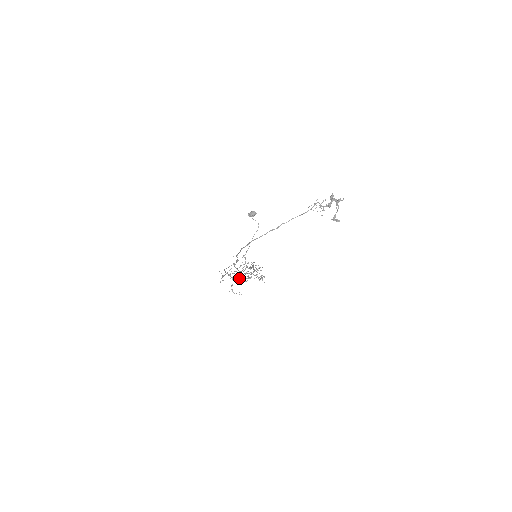
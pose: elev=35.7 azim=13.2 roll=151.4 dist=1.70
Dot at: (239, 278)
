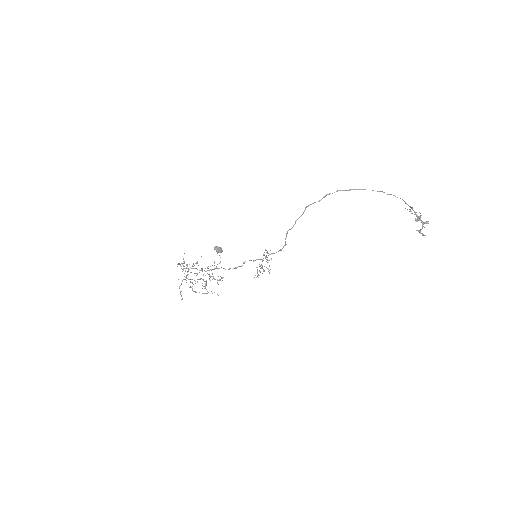
Dot at: occluded
